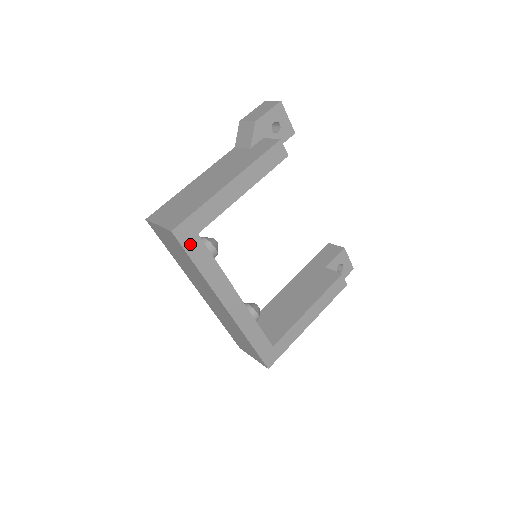
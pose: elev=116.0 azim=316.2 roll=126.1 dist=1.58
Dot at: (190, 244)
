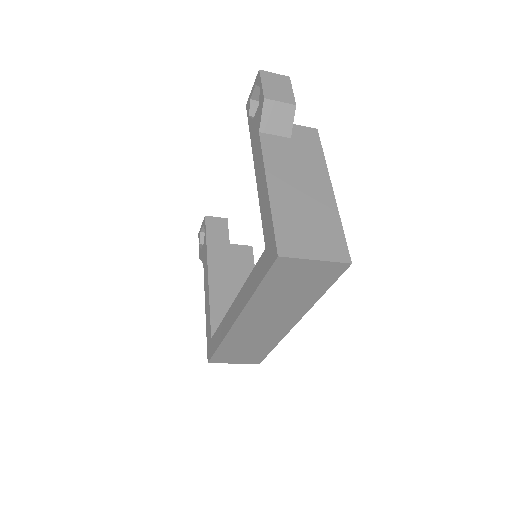
Dot at: occluded
